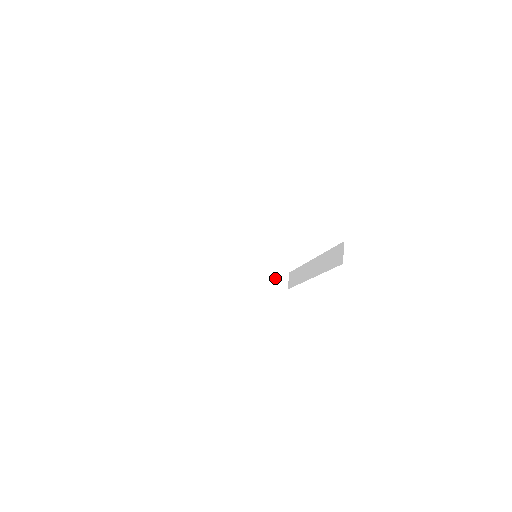
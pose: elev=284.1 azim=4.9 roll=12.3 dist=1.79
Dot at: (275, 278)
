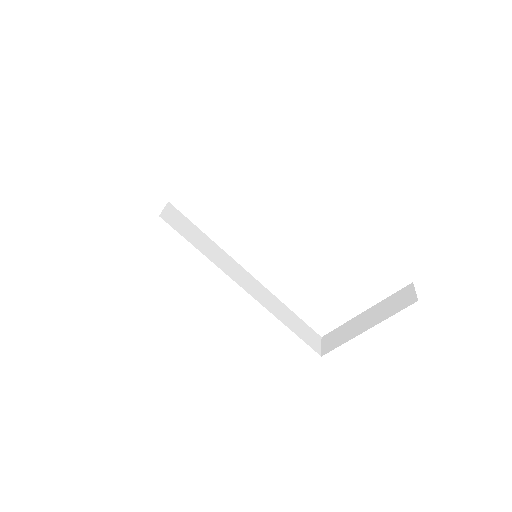
Dot at: (394, 303)
